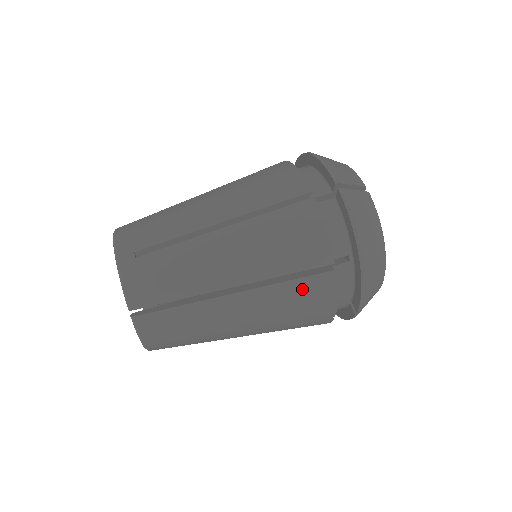
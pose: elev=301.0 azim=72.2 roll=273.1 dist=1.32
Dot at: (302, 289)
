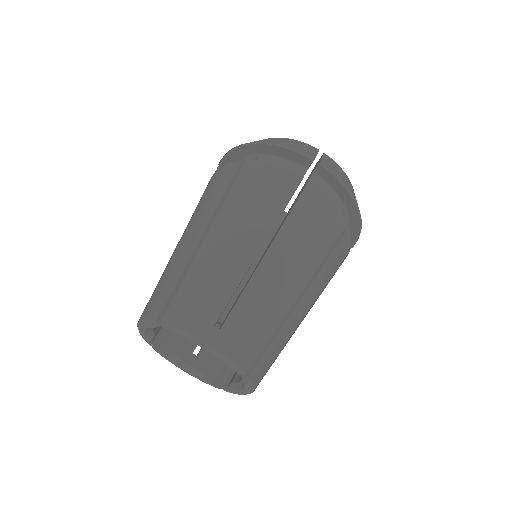
Dot at: (336, 258)
